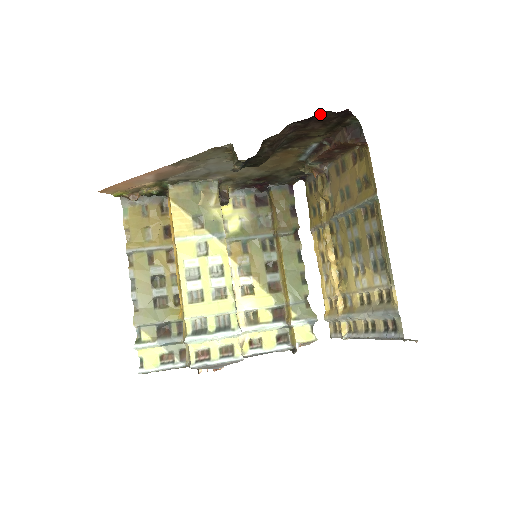
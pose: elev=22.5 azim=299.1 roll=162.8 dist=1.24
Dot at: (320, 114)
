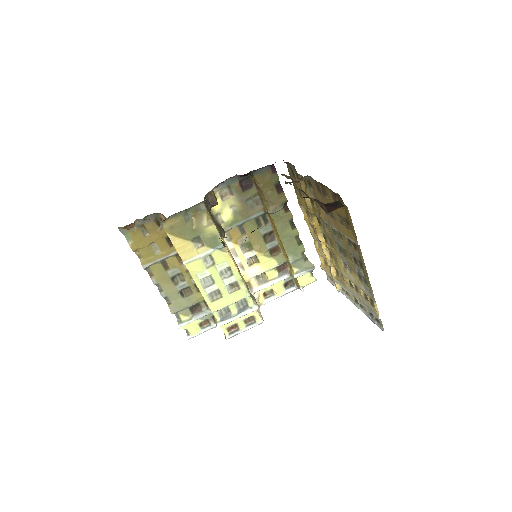
Dot at: occluded
